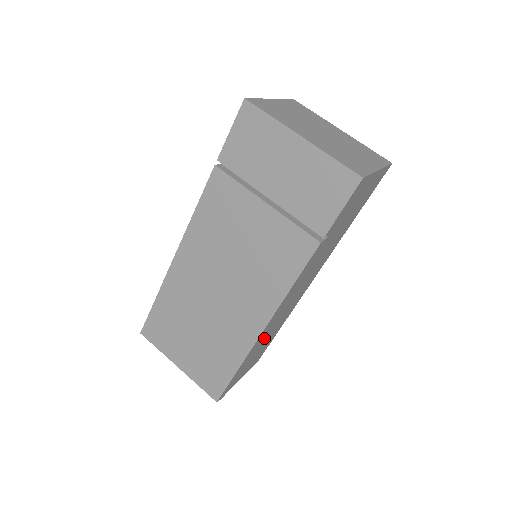
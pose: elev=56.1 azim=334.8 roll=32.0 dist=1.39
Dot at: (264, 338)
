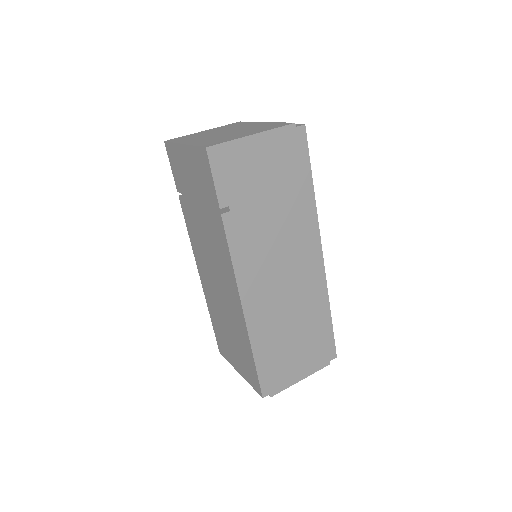
Dot at: (275, 326)
